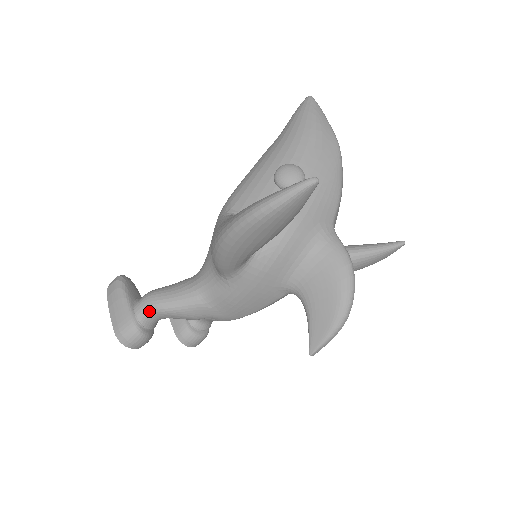
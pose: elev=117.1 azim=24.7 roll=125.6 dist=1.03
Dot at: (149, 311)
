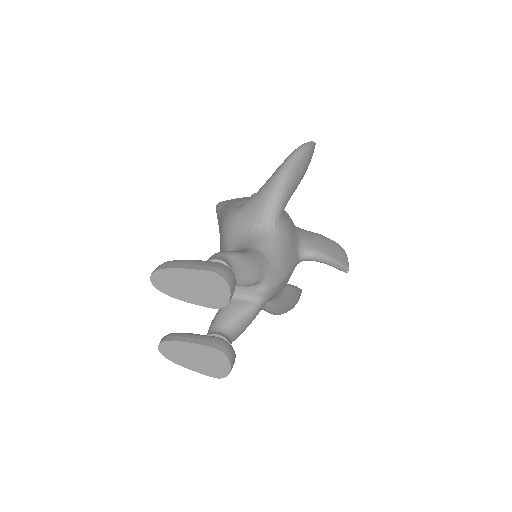
Dot at: (228, 258)
